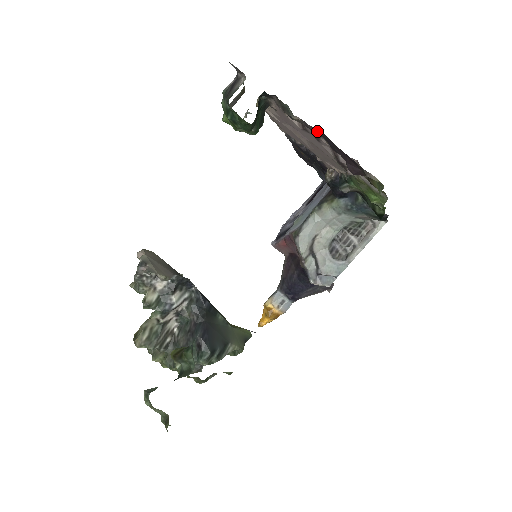
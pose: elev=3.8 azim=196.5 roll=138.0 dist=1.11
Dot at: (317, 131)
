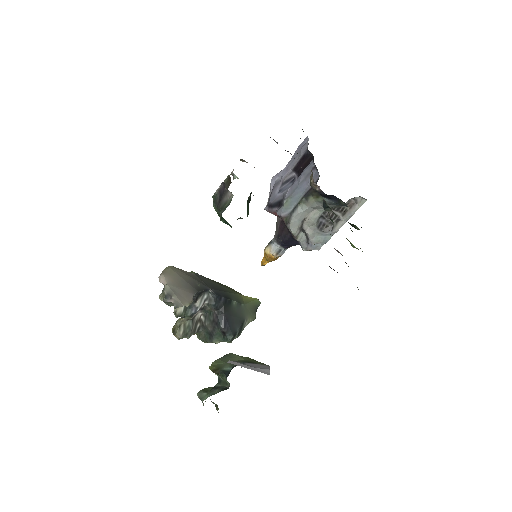
Dot at: occluded
